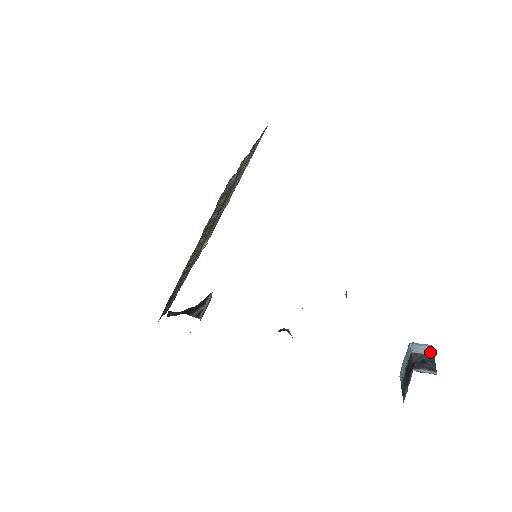
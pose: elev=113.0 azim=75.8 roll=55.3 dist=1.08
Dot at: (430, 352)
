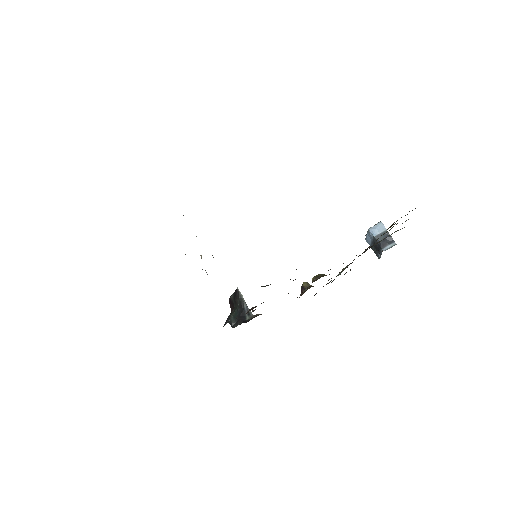
Dot at: (383, 229)
